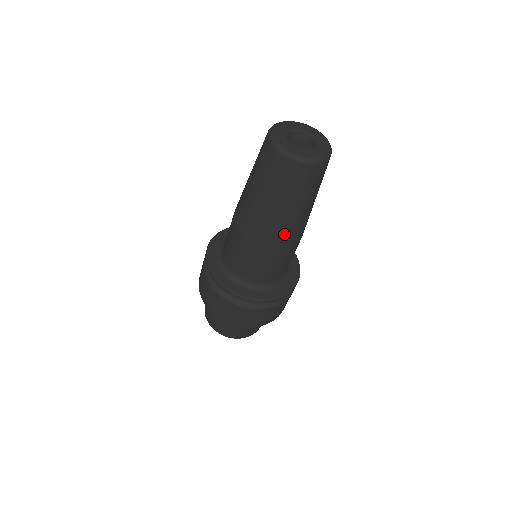
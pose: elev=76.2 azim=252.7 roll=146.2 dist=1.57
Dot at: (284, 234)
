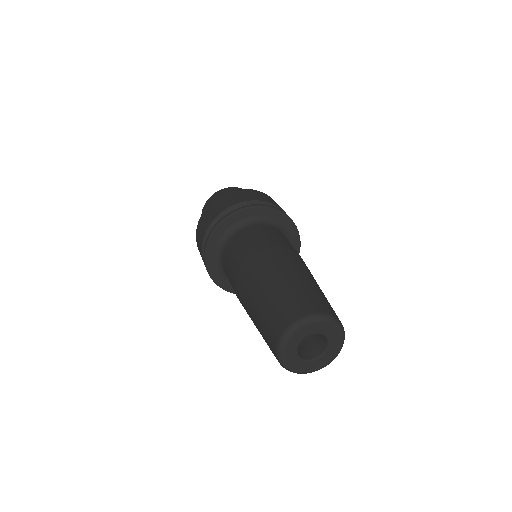
Dot at: occluded
